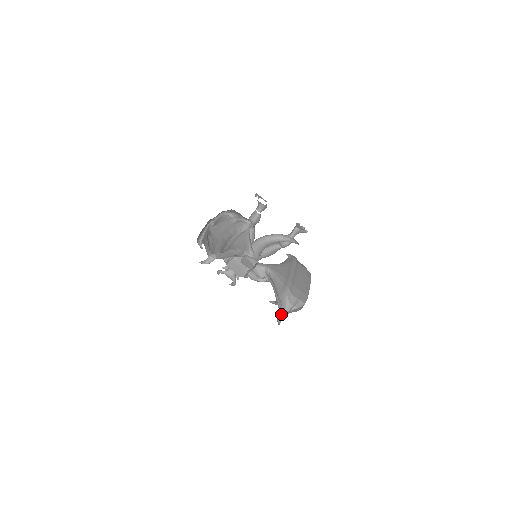
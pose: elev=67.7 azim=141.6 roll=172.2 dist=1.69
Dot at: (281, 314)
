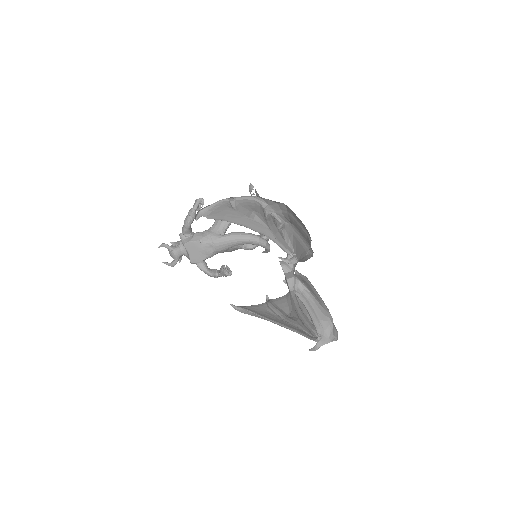
Dot at: (323, 342)
